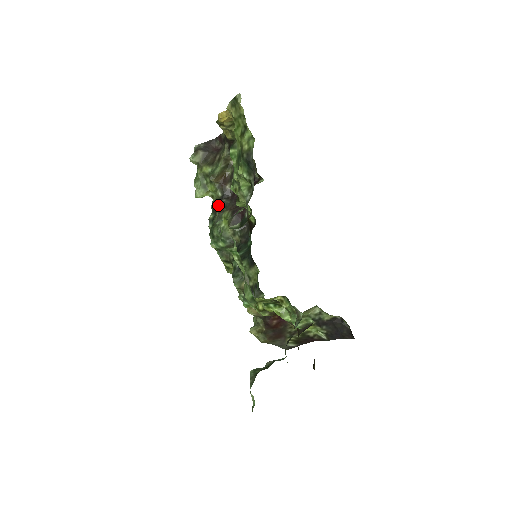
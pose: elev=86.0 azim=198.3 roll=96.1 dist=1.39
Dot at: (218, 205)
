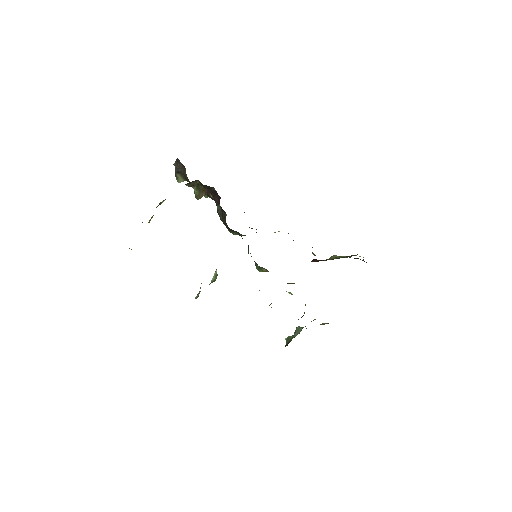
Dot at: (217, 212)
